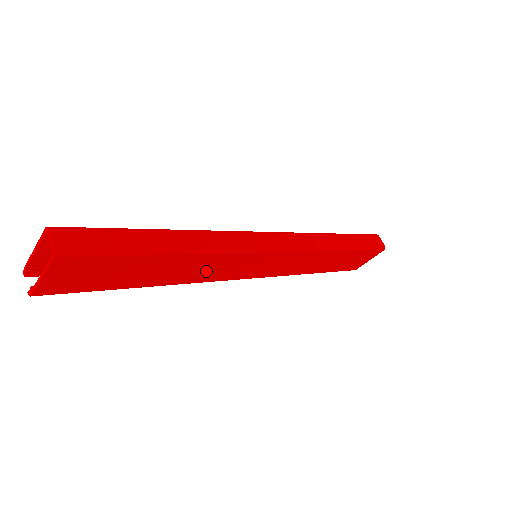
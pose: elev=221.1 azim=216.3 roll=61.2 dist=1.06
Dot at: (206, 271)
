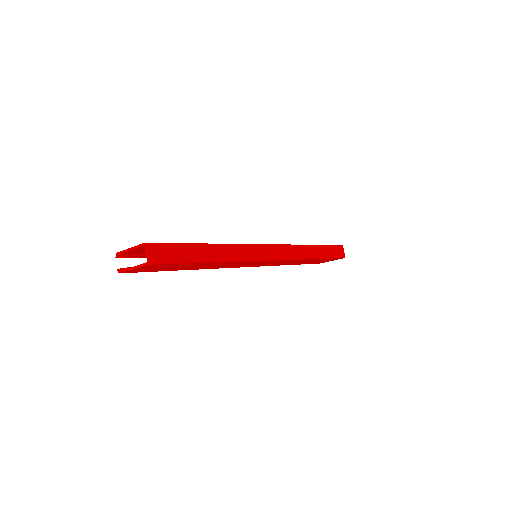
Dot at: (223, 266)
